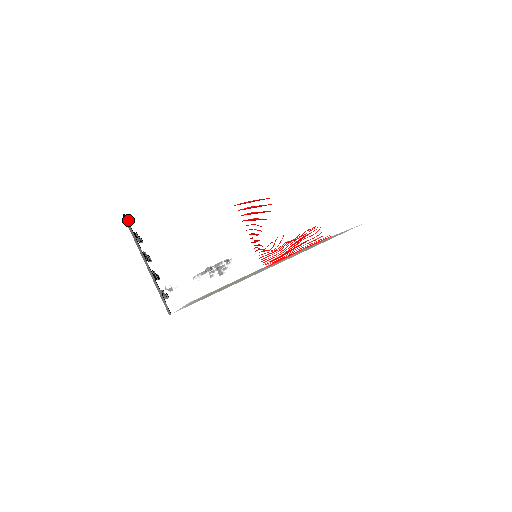
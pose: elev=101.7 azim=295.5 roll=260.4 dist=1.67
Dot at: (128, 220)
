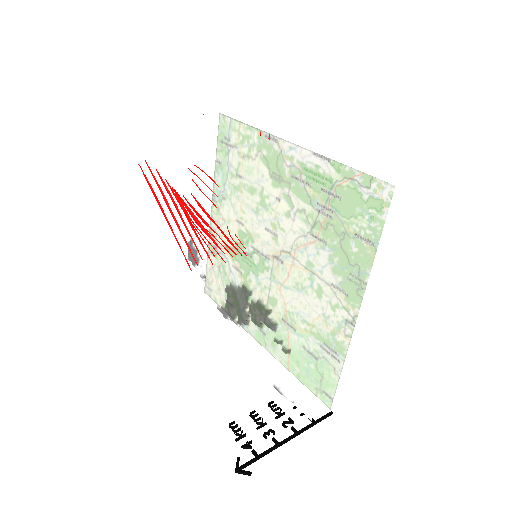
Dot at: (238, 463)
